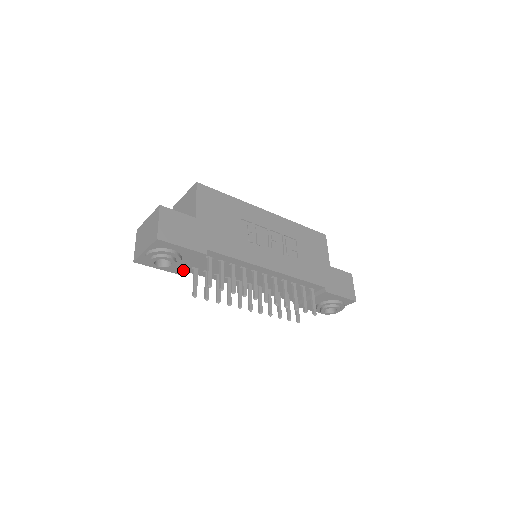
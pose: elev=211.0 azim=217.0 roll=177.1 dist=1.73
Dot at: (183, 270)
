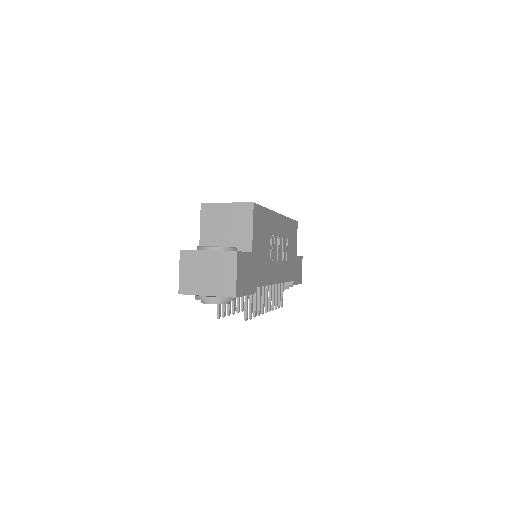
Dot at: occluded
